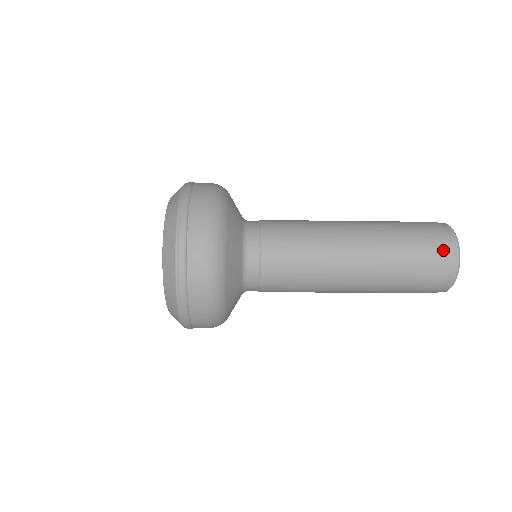
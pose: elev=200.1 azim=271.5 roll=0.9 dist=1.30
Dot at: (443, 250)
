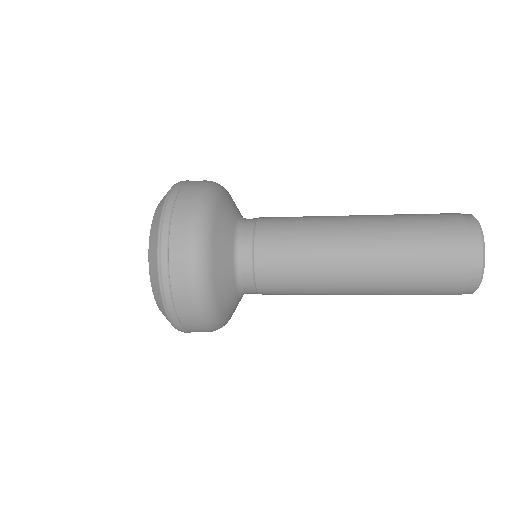
Dot at: (463, 242)
